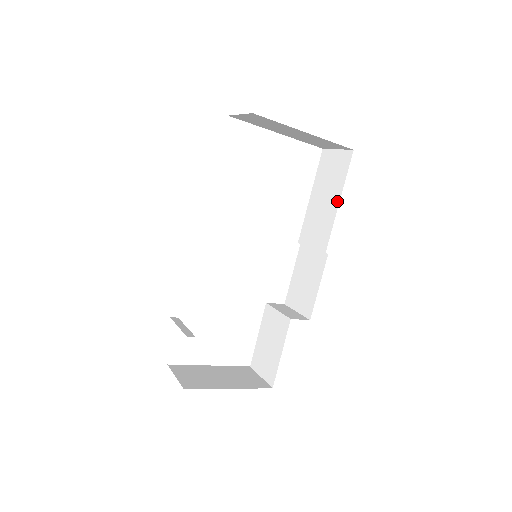
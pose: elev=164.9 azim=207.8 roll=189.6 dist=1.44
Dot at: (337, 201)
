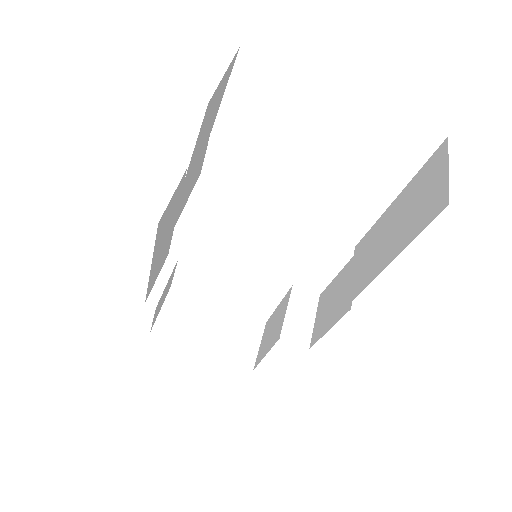
Dot at: (389, 259)
